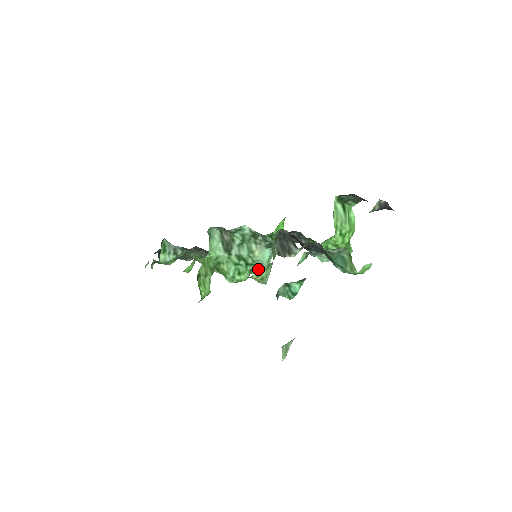
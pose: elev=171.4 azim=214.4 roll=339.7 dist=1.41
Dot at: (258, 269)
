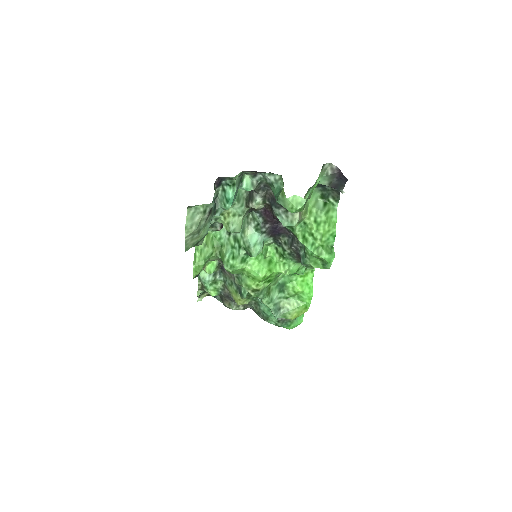
Dot at: (254, 267)
